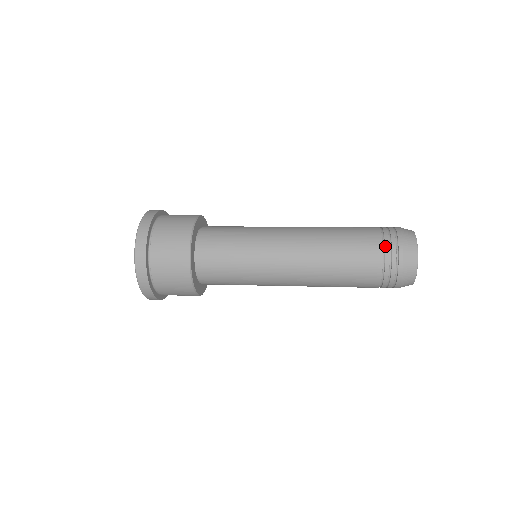
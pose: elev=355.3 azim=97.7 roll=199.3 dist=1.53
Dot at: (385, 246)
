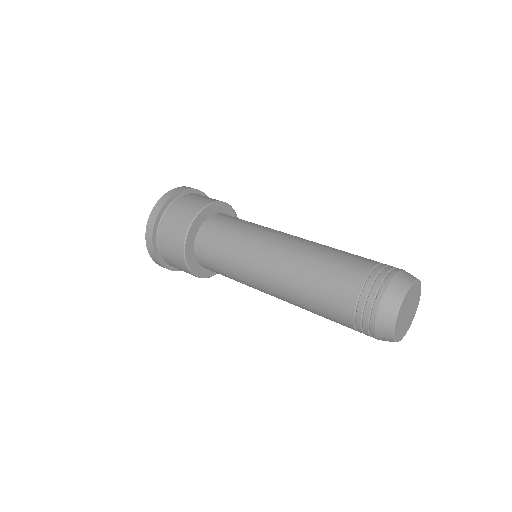
Dot at: (371, 274)
